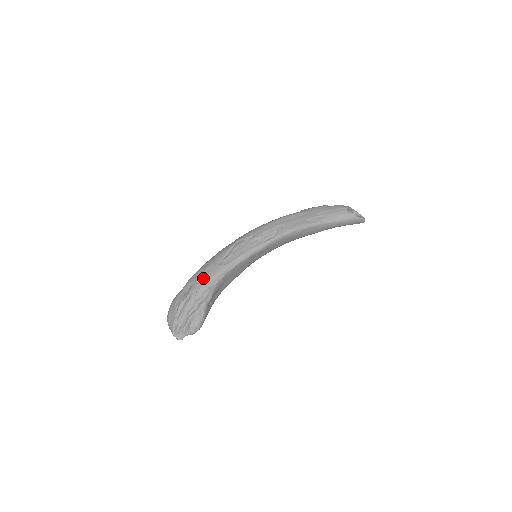
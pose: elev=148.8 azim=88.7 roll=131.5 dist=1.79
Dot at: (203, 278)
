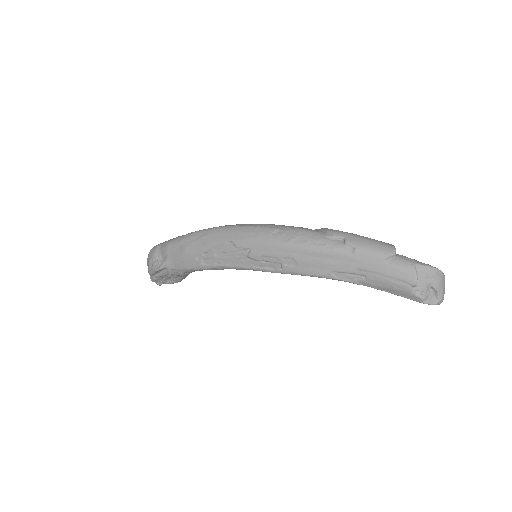
Dot at: (177, 261)
